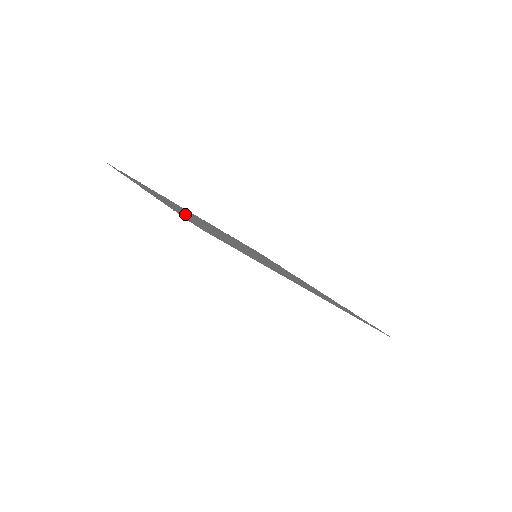
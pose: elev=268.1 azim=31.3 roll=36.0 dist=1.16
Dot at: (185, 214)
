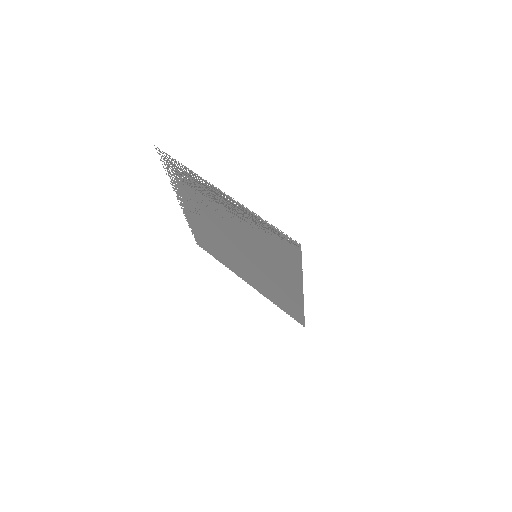
Dot at: (247, 221)
